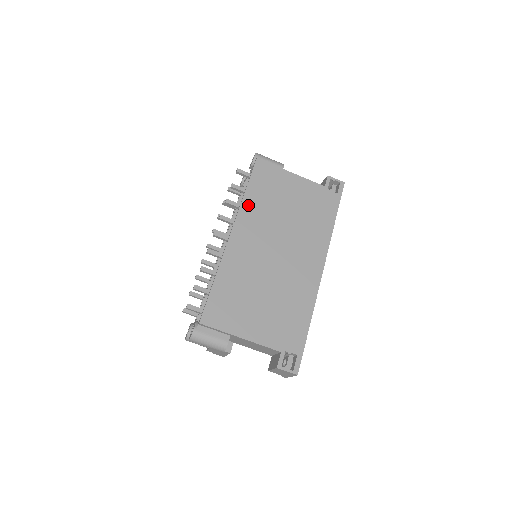
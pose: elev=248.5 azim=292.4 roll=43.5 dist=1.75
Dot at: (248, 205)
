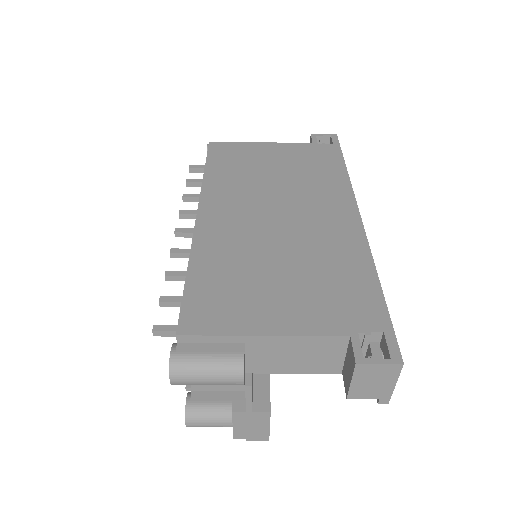
Dot at: (213, 182)
